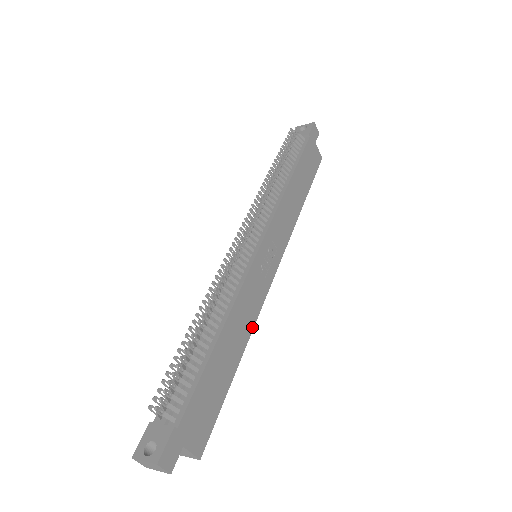
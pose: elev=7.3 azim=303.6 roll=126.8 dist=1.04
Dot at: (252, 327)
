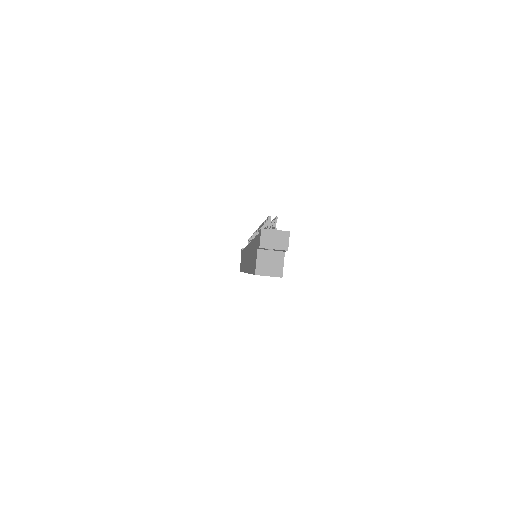
Dot at: occluded
